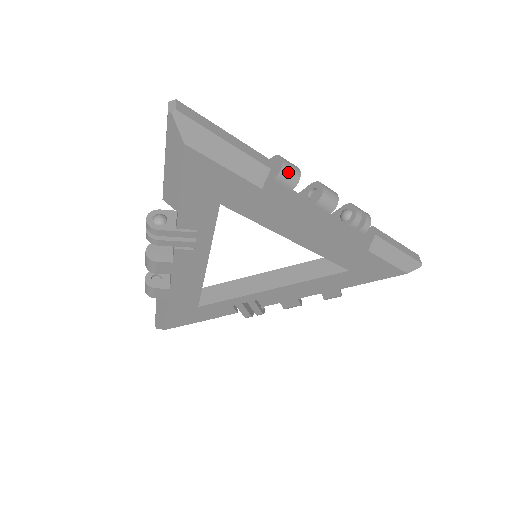
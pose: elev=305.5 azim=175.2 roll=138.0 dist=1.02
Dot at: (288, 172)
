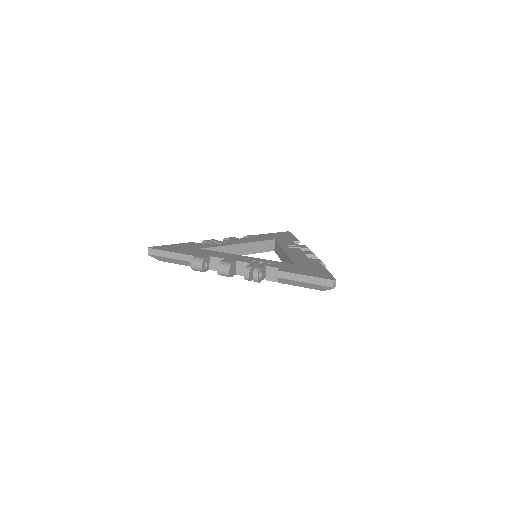
Dot at: occluded
